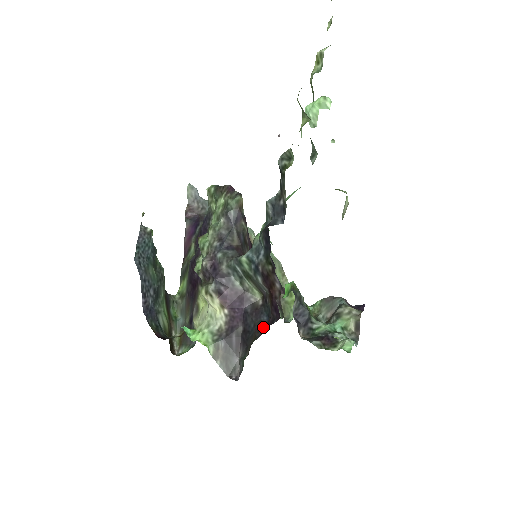
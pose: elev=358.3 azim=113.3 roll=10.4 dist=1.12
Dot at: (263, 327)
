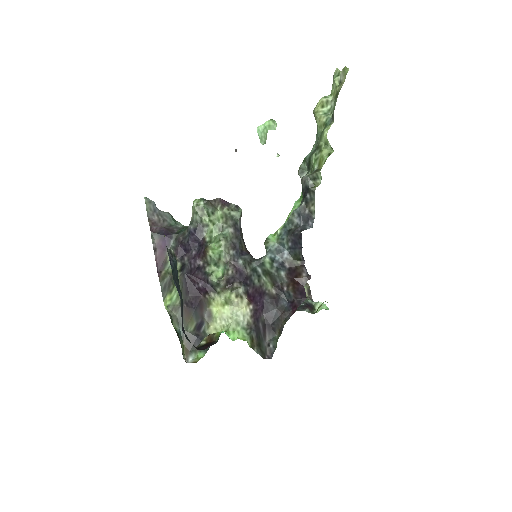
Dot at: (289, 310)
